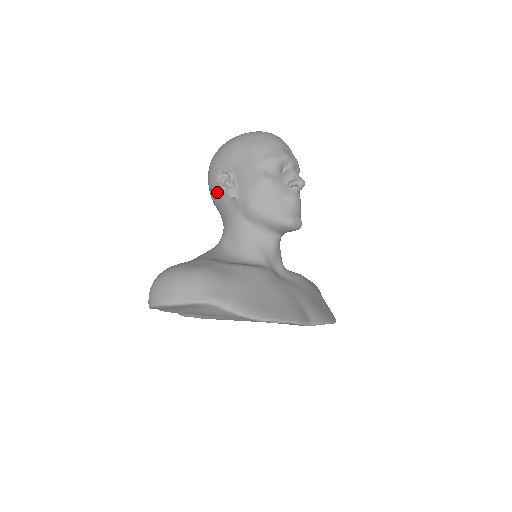
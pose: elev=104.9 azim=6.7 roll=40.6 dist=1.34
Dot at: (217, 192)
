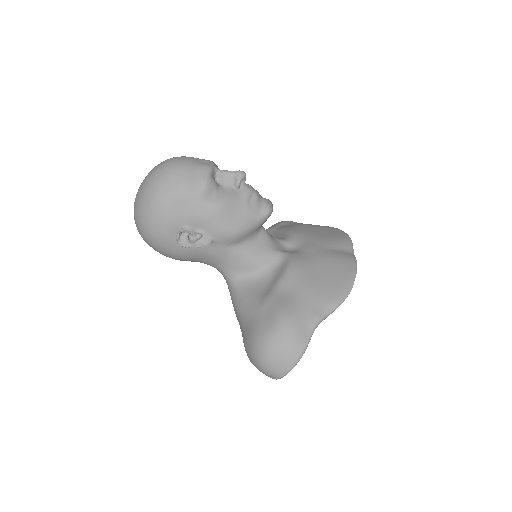
Dot at: (185, 252)
